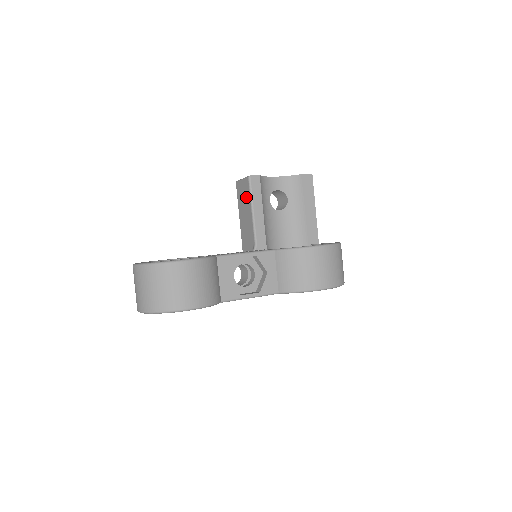
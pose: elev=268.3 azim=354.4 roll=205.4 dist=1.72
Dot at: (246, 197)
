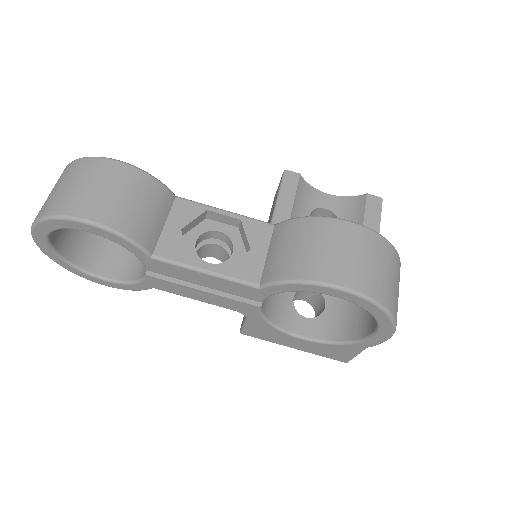
Dot at: (275, 199)
